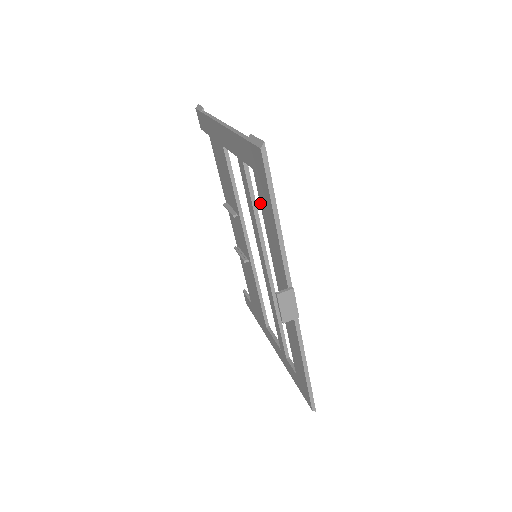
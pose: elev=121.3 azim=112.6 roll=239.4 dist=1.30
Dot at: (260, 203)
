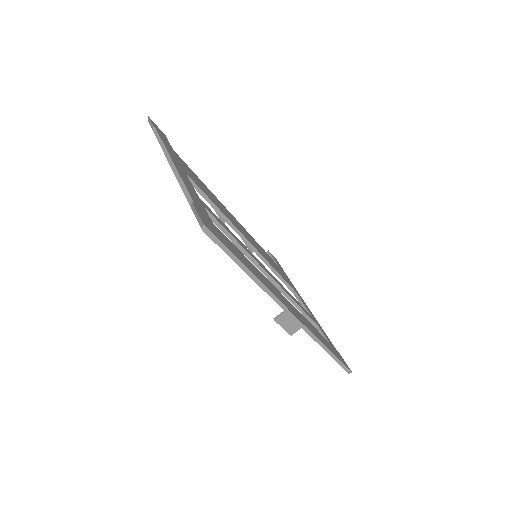
Dot at: occluded
